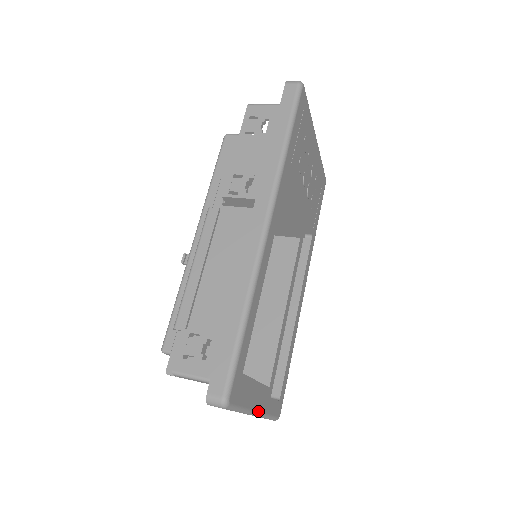
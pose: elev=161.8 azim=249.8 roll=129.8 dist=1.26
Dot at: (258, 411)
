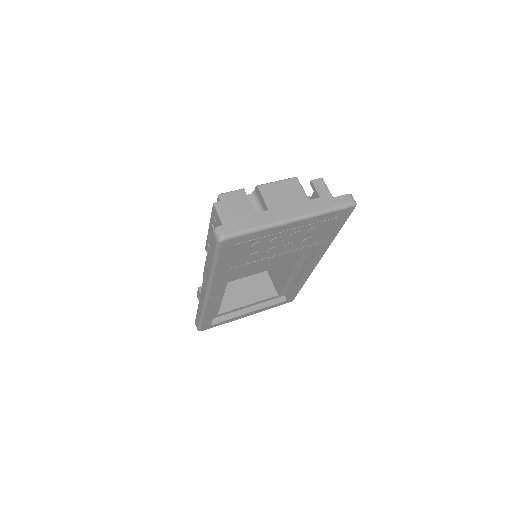
Dot at: occluded
